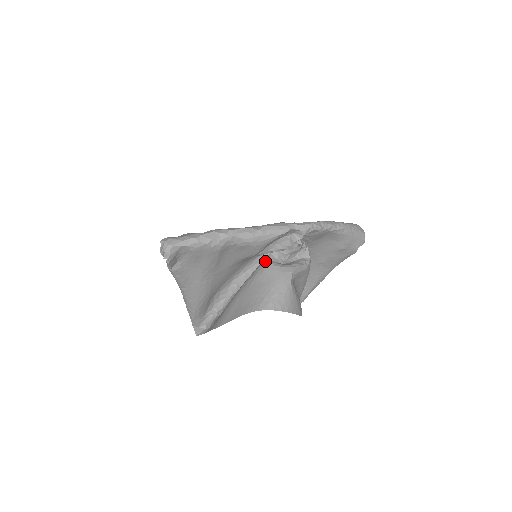
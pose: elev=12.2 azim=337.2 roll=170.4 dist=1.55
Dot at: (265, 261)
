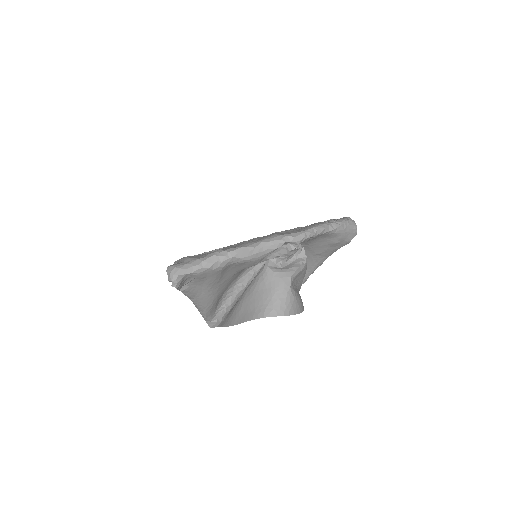
Dot at: (265, 268)
